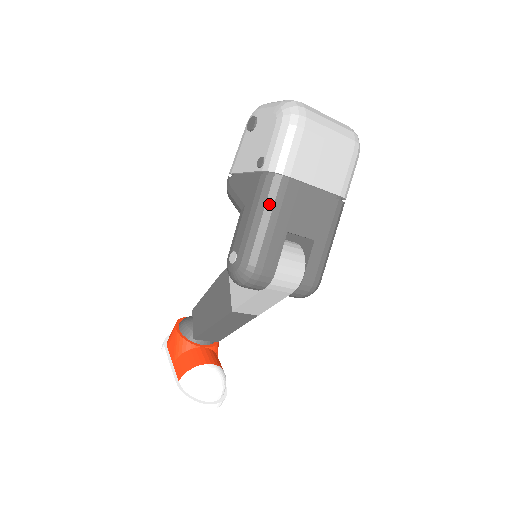
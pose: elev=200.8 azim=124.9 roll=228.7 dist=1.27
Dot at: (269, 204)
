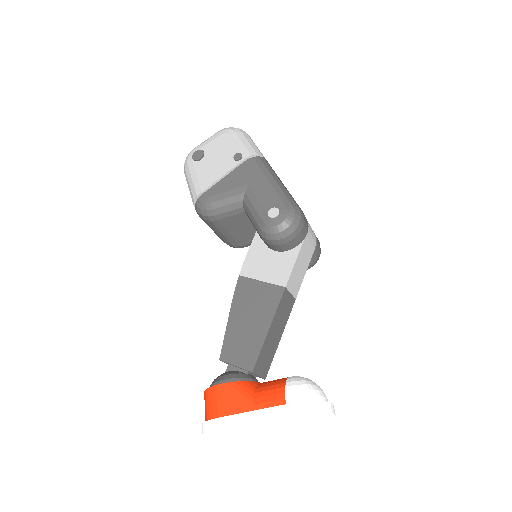
Dot at: (270, 170)
